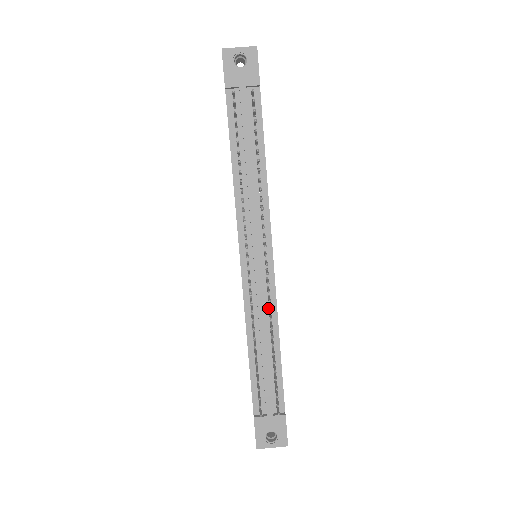
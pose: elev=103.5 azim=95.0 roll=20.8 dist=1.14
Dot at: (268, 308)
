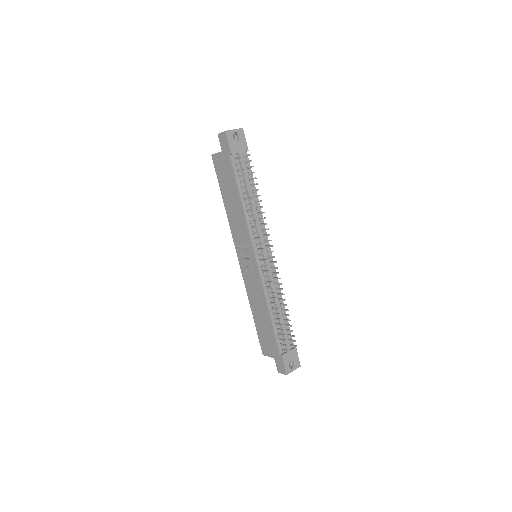
Dot at: (275, 285)
